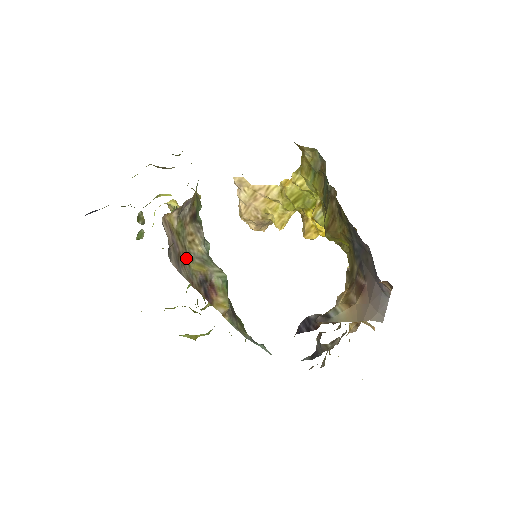
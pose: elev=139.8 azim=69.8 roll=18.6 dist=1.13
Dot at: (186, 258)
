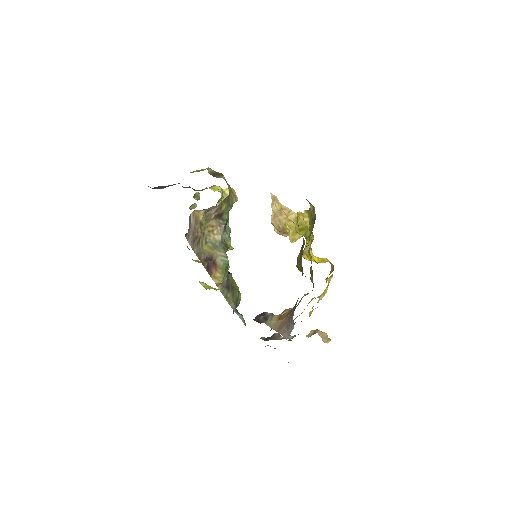
Dot at: (202, 241)
